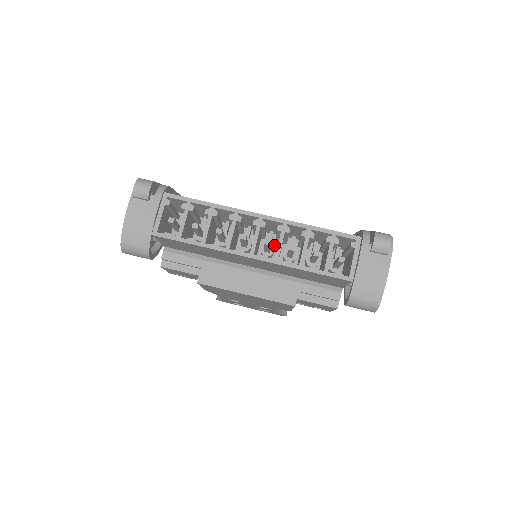
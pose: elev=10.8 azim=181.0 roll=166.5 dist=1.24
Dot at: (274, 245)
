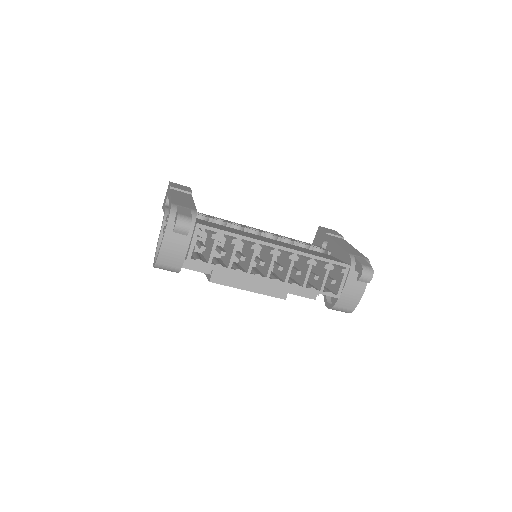
Dot at: occluded
